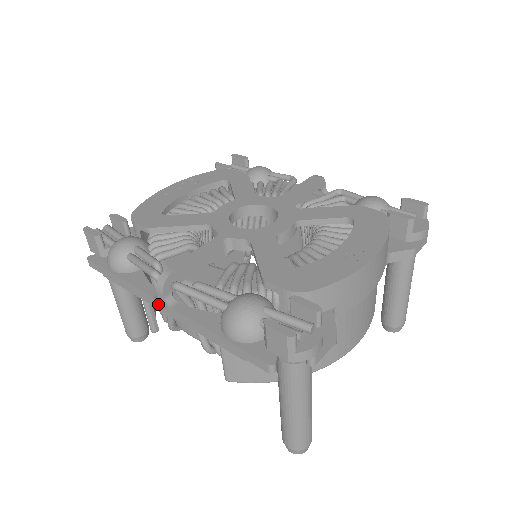
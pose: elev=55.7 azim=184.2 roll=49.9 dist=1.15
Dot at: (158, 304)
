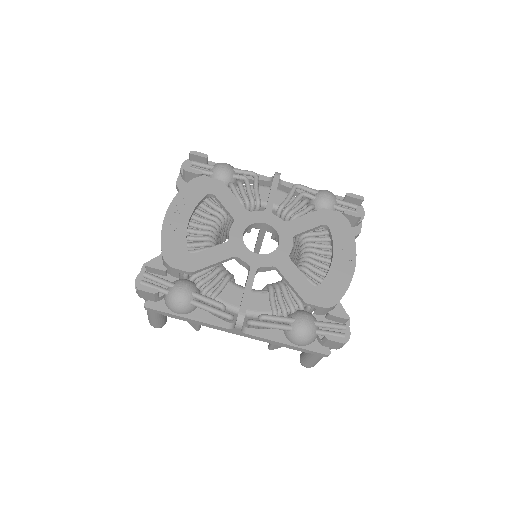
Dot at: (231, 331)
